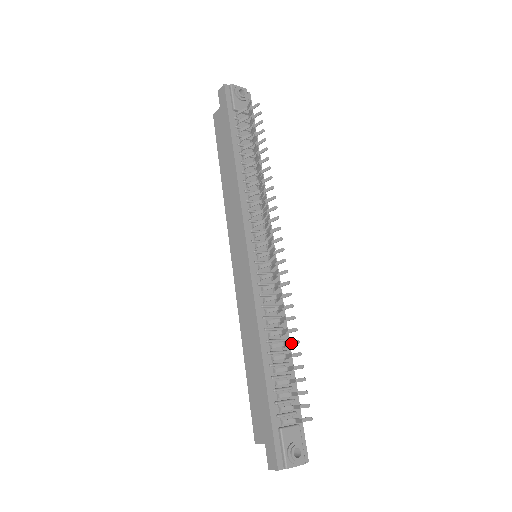
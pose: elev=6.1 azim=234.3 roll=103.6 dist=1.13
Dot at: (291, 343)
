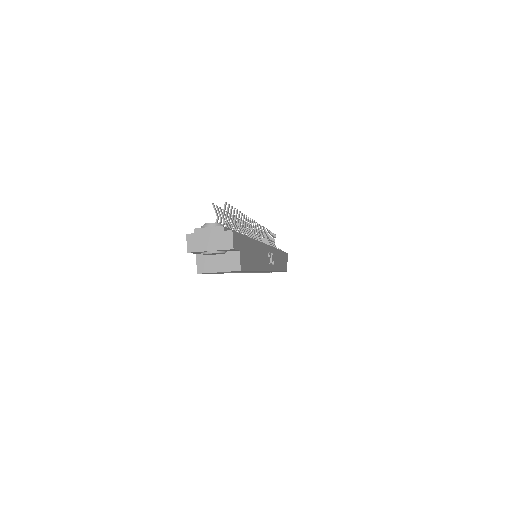
Dot at: (240, 221)
